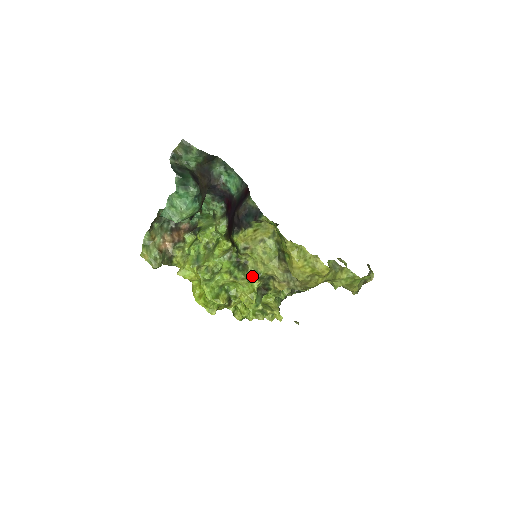
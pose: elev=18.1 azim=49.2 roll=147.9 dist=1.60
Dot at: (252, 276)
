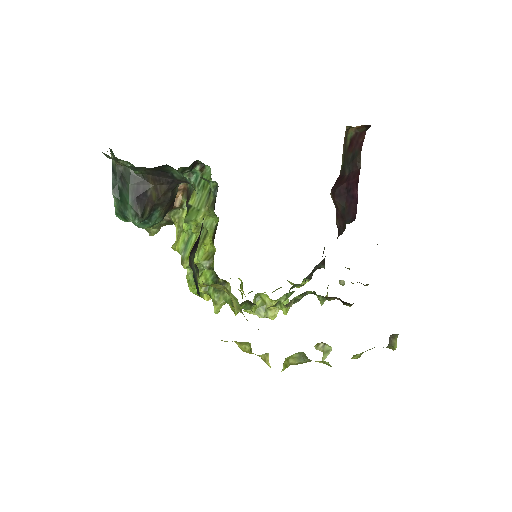
Dot at: (228, 300)
